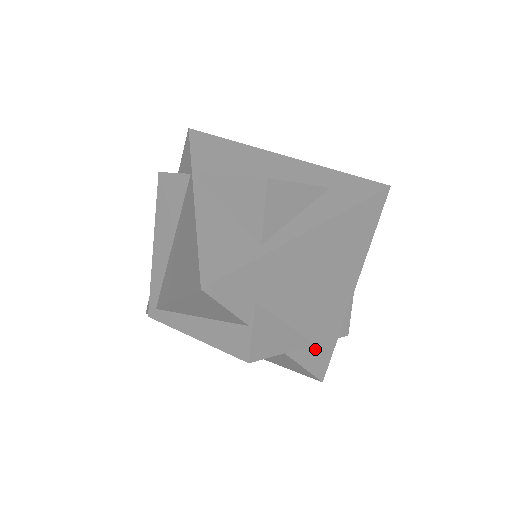
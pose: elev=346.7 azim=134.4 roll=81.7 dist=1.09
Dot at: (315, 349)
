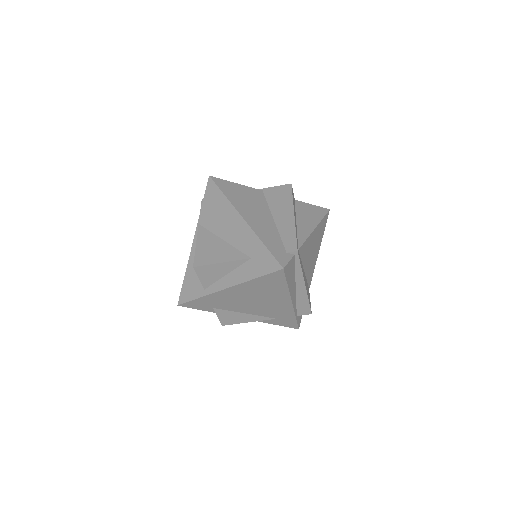
Dot at: (278, 320)
